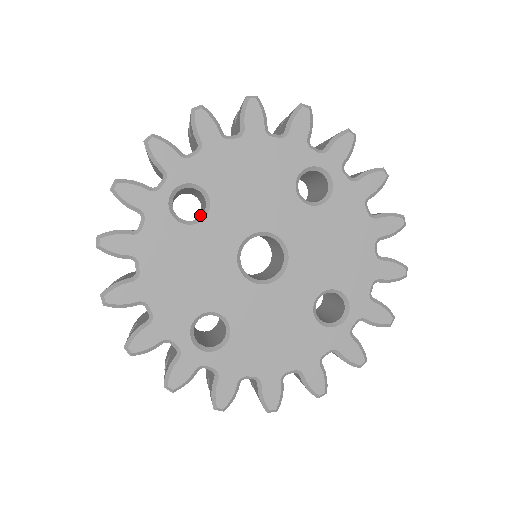
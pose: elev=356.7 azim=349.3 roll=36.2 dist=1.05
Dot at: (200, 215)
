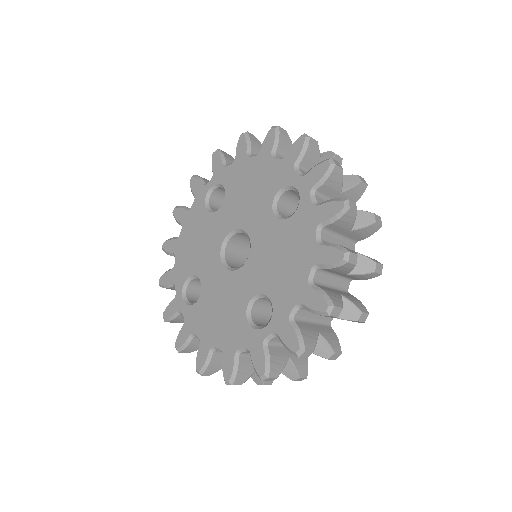
Dot at: occluded
